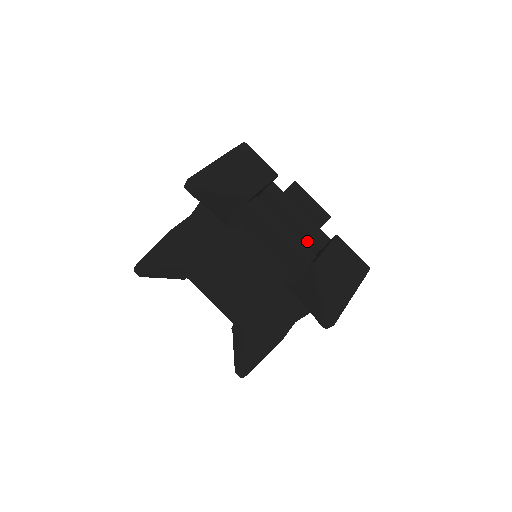
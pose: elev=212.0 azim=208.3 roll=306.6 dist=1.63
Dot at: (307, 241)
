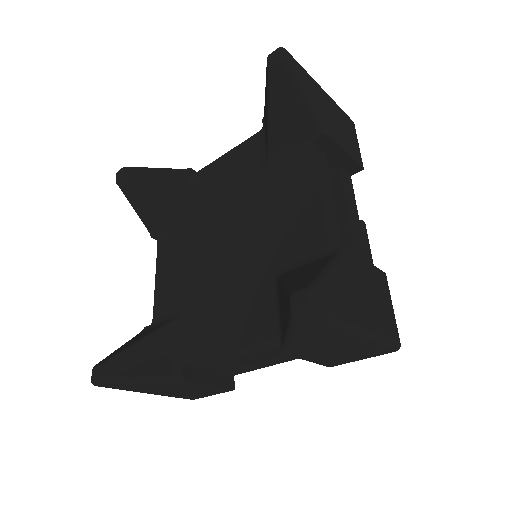
Dot at: occluded
